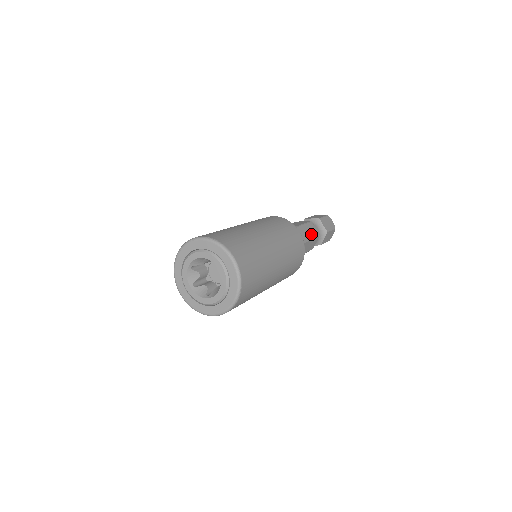
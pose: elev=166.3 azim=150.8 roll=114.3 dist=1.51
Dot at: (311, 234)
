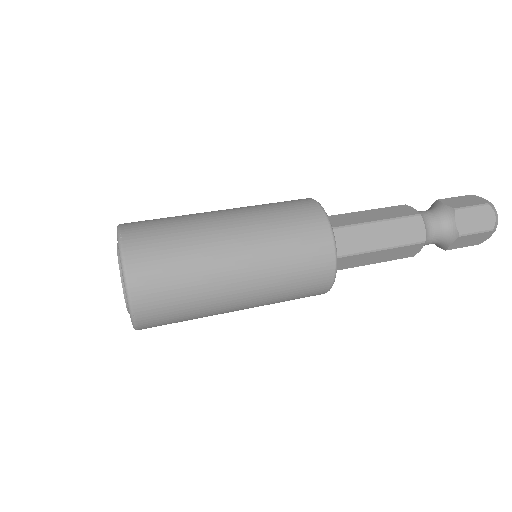
Dot at: (402, 238)
